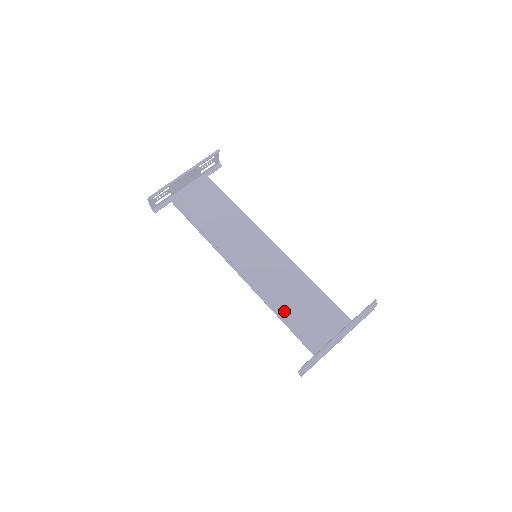
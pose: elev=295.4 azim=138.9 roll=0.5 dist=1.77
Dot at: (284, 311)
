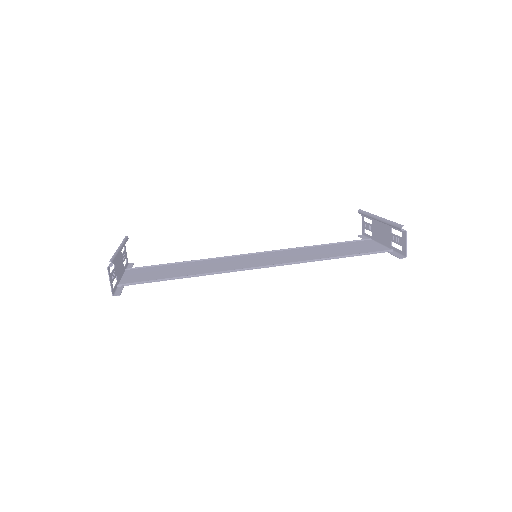
Dot at: (329, 256)
